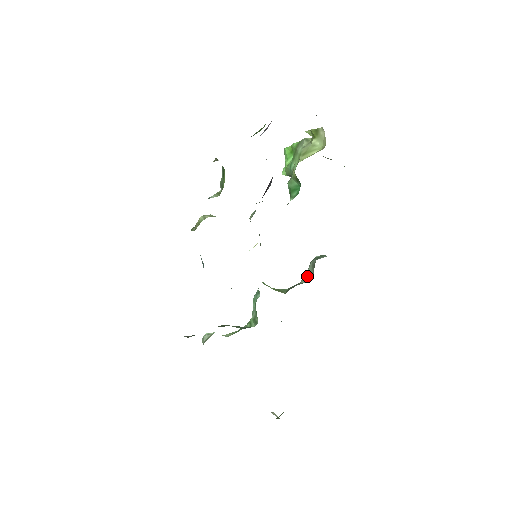
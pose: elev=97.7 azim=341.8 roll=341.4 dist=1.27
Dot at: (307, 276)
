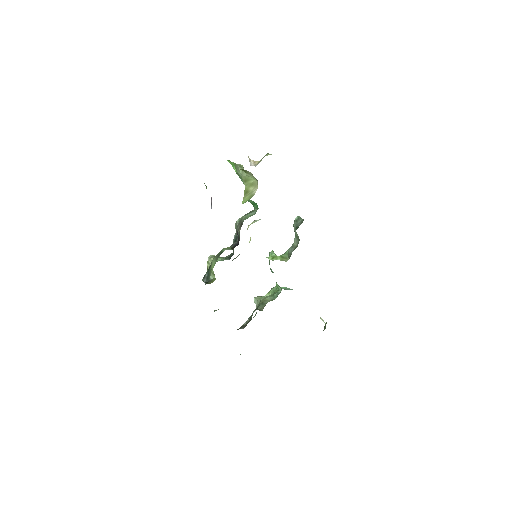
Dot at: (296, 238)
